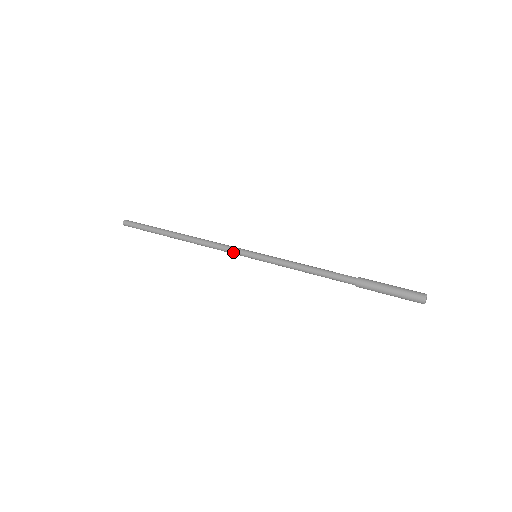
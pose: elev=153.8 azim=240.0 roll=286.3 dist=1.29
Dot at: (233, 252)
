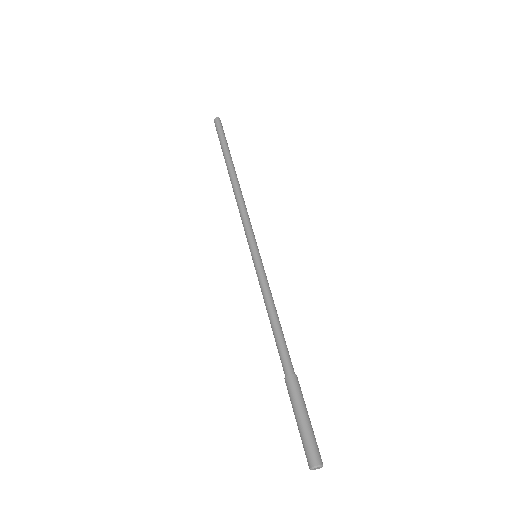
Dot at: occluded
